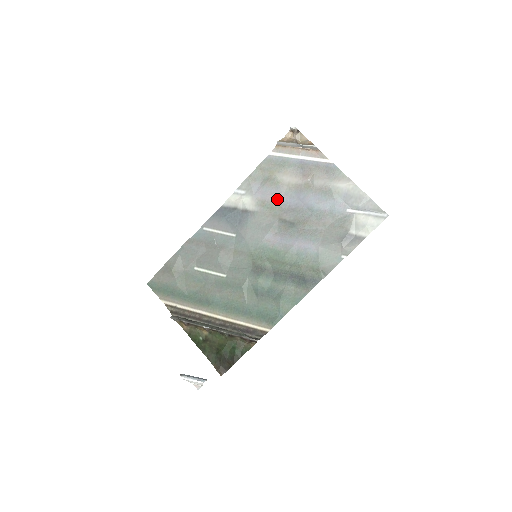
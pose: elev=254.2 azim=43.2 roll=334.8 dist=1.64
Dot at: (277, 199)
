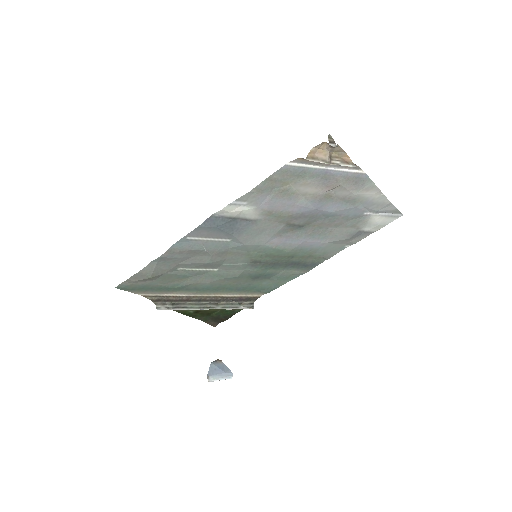
Dot at: (288, 209)
